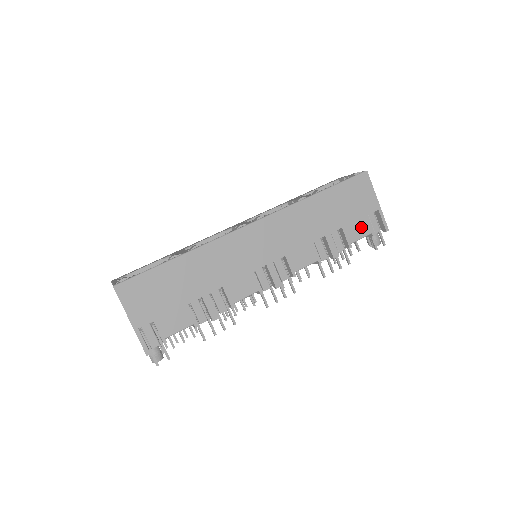
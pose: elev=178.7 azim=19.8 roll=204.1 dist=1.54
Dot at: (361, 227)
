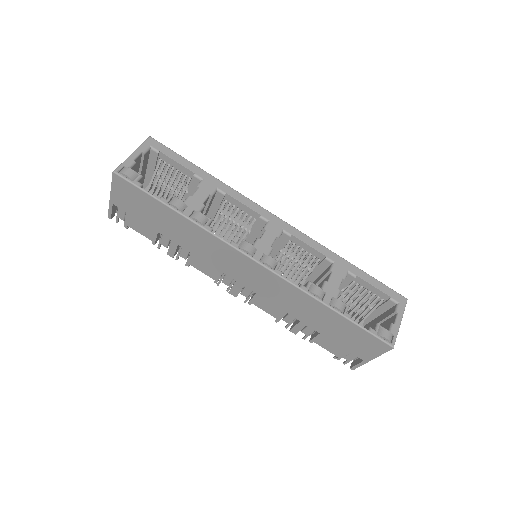
Dot at: (335, 348)
